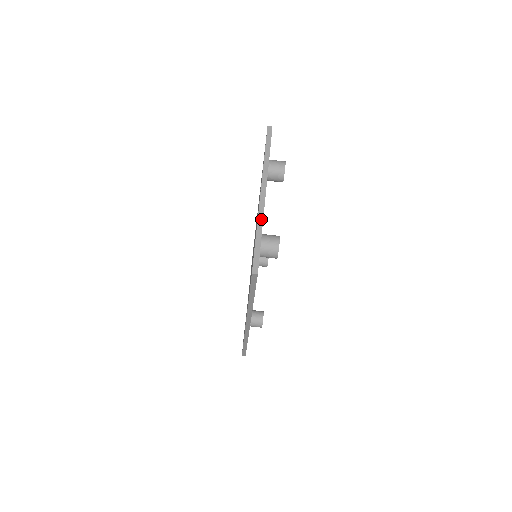
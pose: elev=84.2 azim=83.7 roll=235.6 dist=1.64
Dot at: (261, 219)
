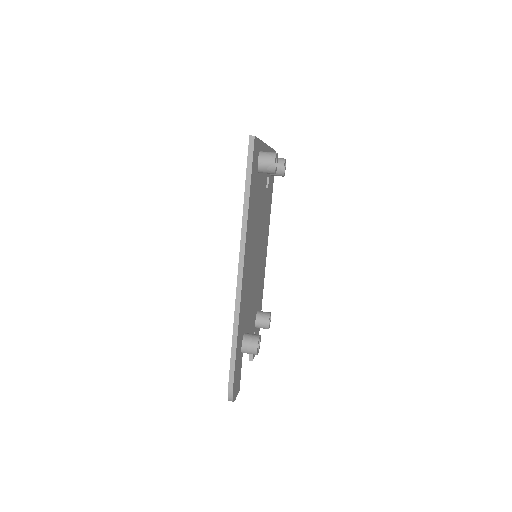
Dot at: occluded
